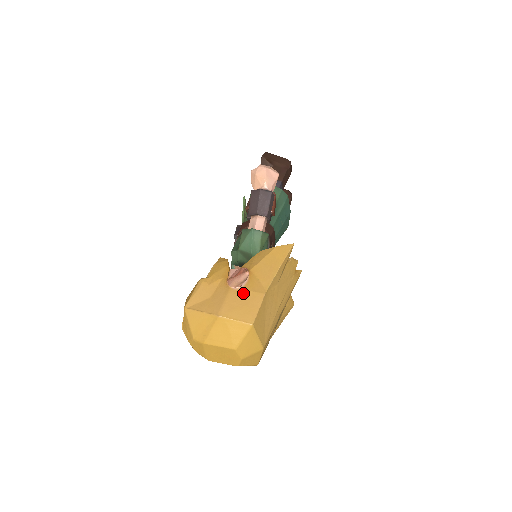
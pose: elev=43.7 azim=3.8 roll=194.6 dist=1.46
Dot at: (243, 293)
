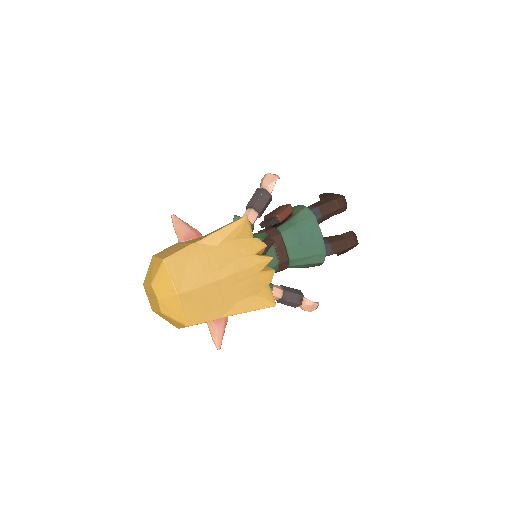
Dot at: (180, 244)
